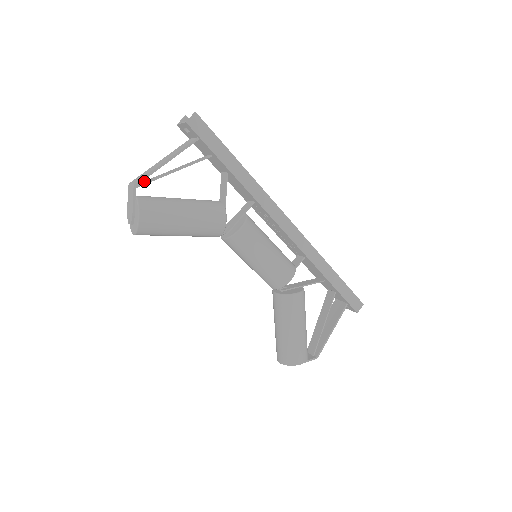
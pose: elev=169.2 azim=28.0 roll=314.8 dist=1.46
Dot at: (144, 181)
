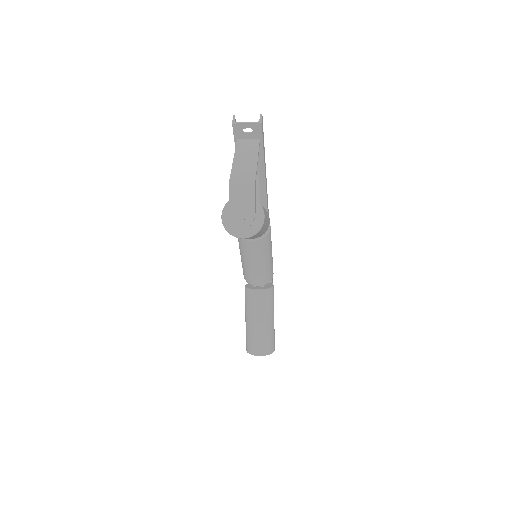
Dot at: occluded
